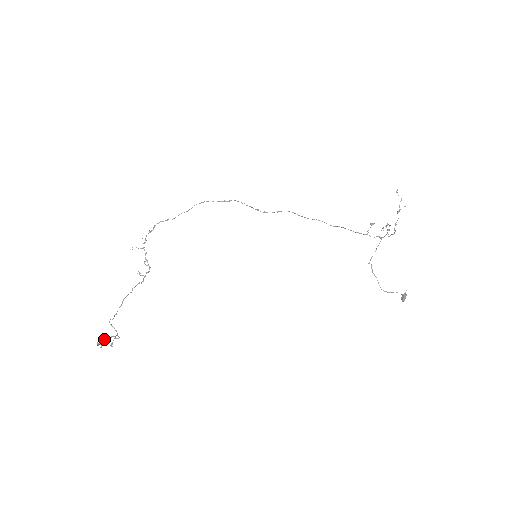
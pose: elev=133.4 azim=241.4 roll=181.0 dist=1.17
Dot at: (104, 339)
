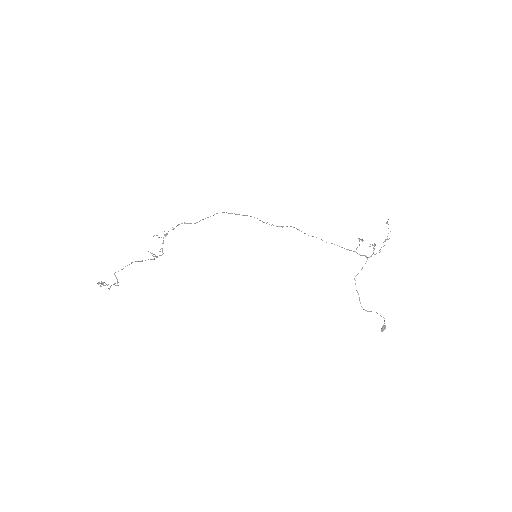
Dot at: (105, 283)
